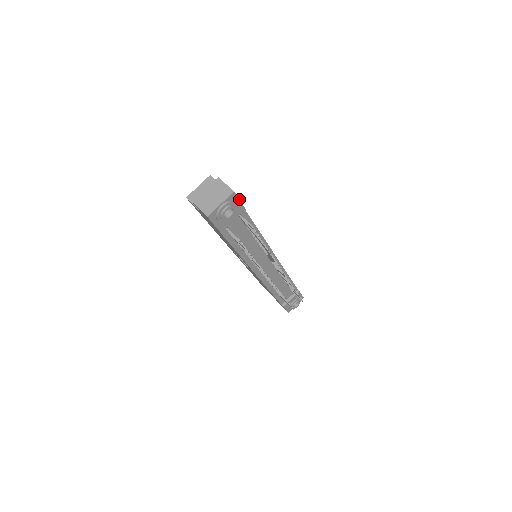
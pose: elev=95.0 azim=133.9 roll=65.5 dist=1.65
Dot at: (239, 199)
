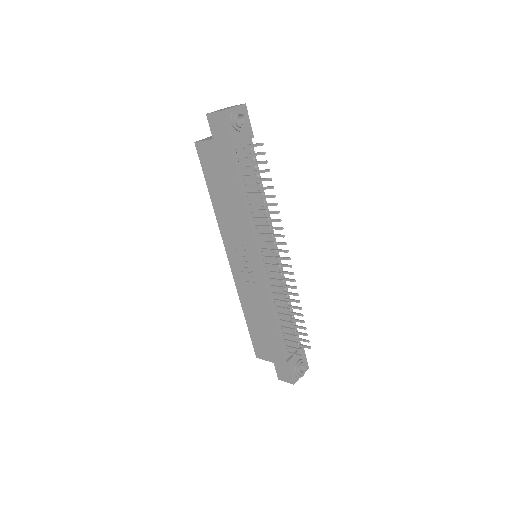
Dot at: occluded
